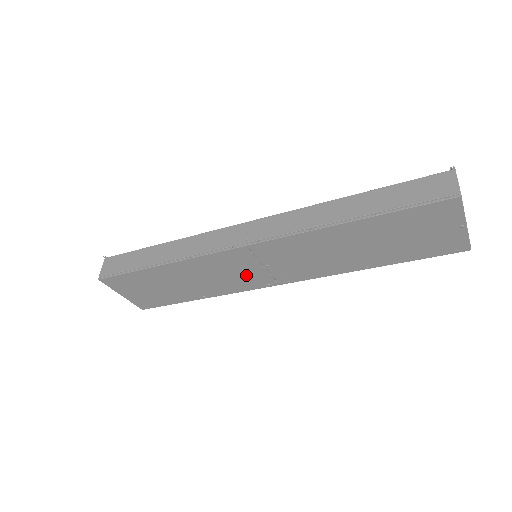
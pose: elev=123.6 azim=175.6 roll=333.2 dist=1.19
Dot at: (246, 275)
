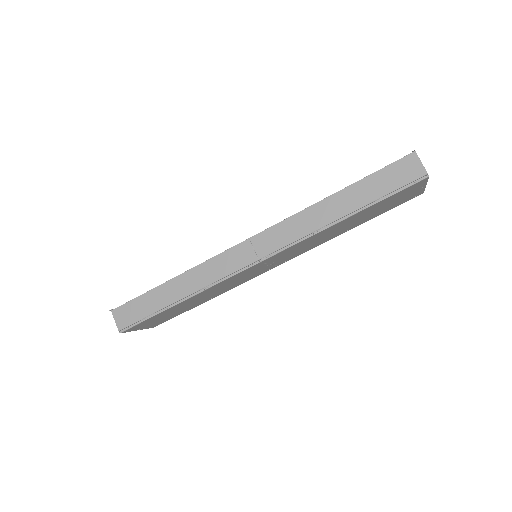
Dot at: (253, 274)
